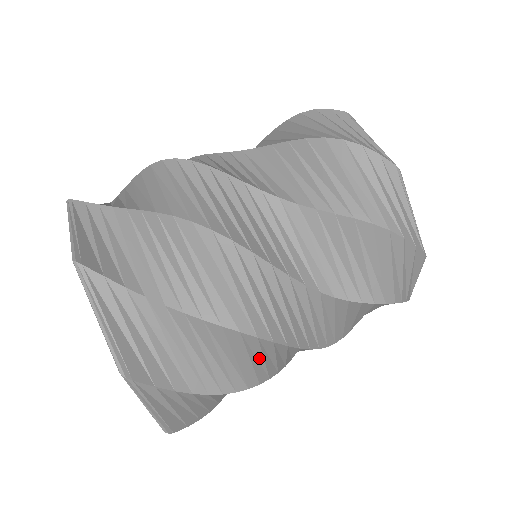
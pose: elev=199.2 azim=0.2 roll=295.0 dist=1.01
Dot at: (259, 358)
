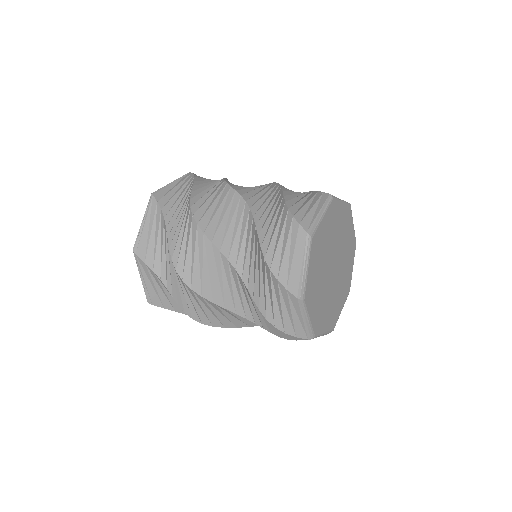
Dot at: occluded
